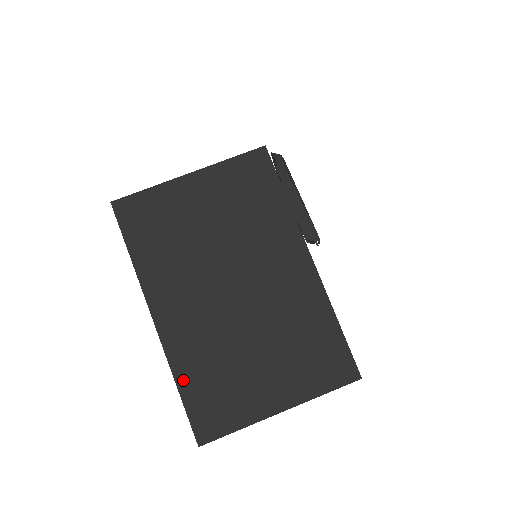
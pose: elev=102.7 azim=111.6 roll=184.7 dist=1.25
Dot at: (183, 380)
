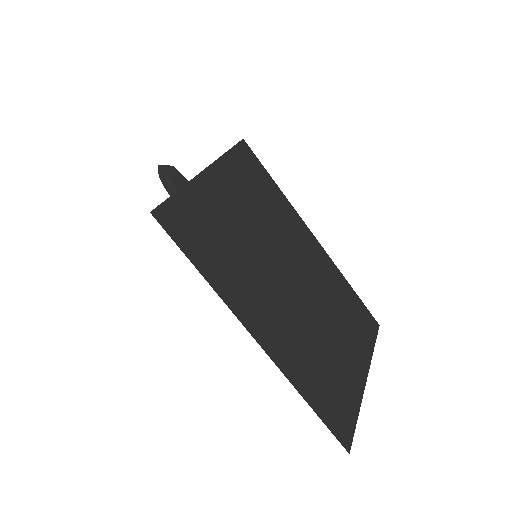
Dot at: (309, 394)
